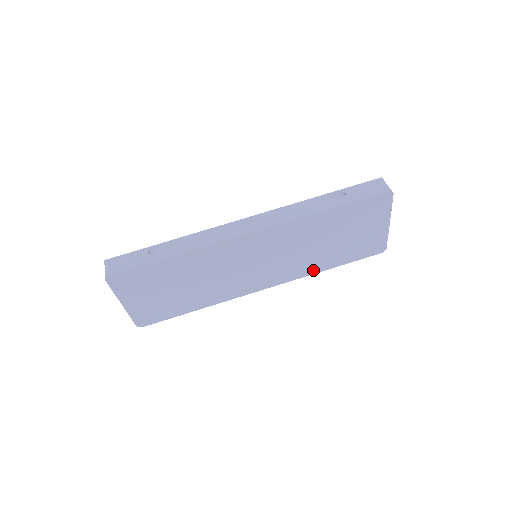
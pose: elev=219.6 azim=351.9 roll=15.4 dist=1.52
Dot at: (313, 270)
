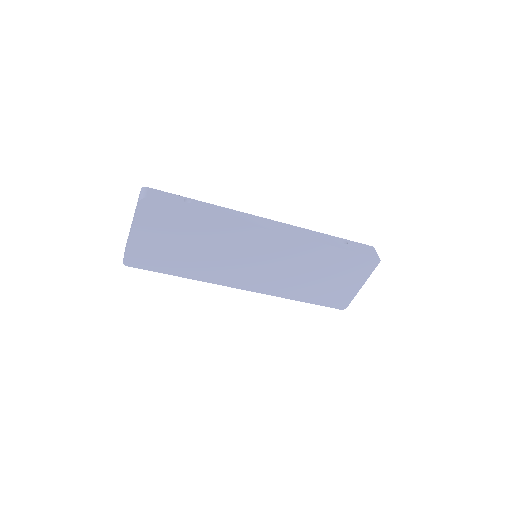
Dot at: (288, 294)
